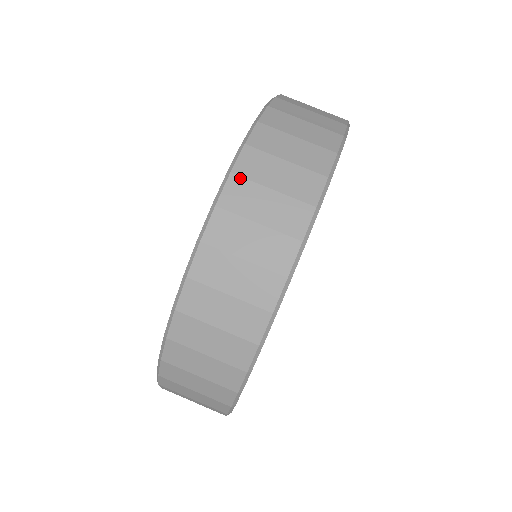
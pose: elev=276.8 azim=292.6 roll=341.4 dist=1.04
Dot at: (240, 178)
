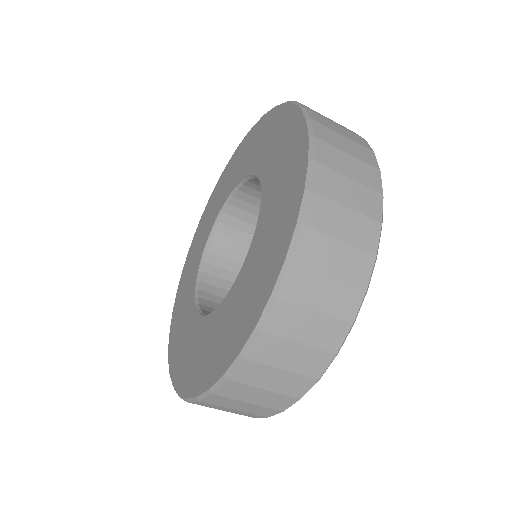
Dot at: occluded
